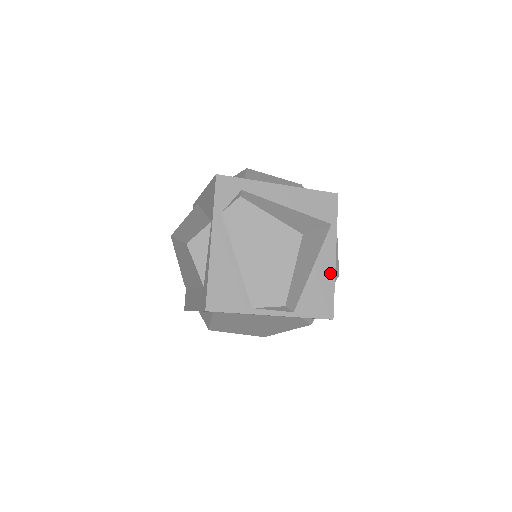
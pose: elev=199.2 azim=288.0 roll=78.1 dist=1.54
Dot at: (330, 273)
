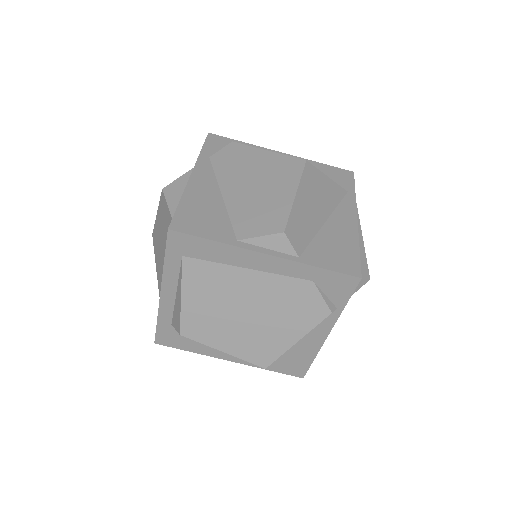
Dot at: (351, 231)
